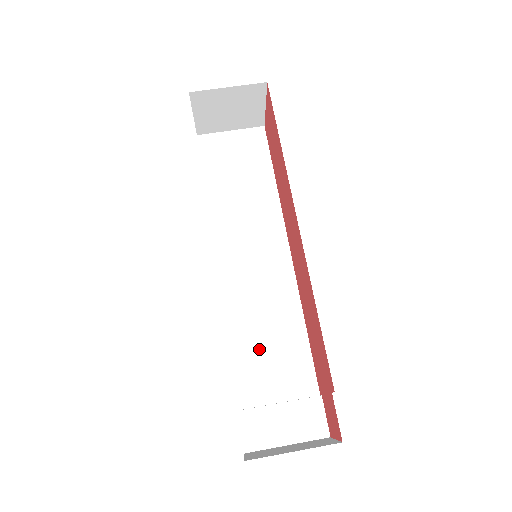
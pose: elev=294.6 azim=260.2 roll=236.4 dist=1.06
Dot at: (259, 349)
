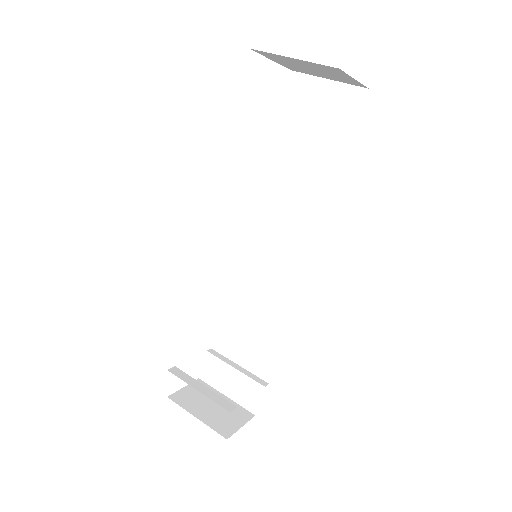
Dot at: (244, 319)
